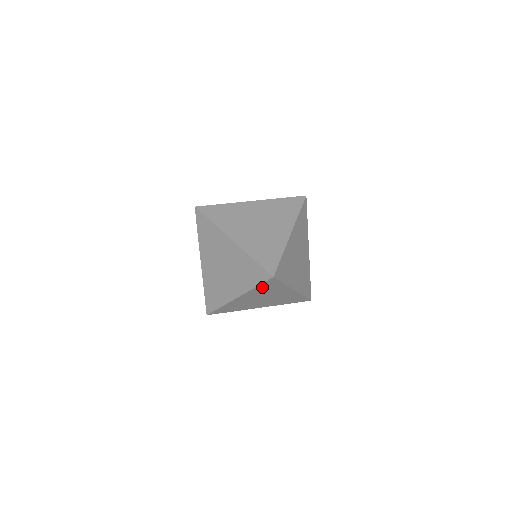
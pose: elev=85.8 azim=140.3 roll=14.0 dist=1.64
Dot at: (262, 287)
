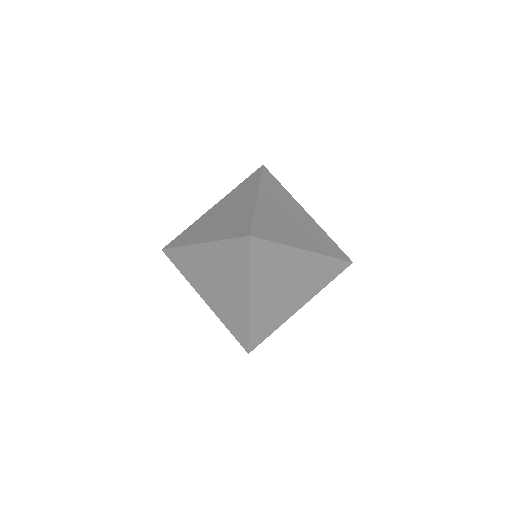
Dot at: (230, 248)
